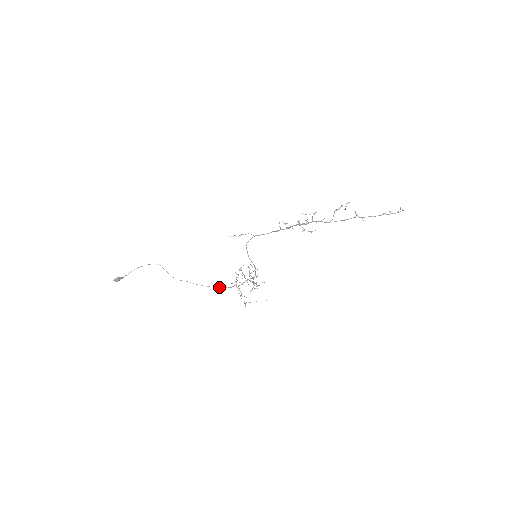
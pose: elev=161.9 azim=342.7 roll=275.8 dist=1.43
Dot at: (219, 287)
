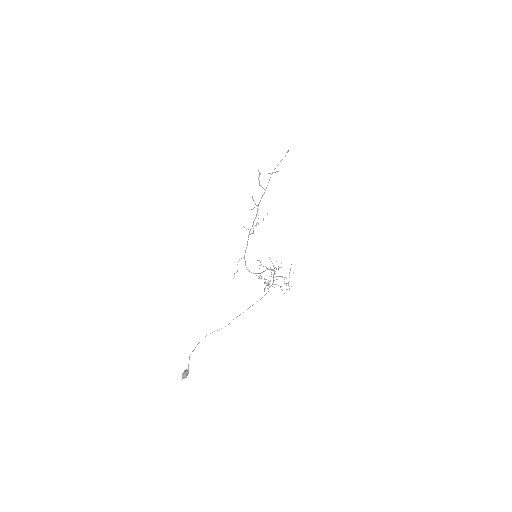
Dot at: (260, 299)
